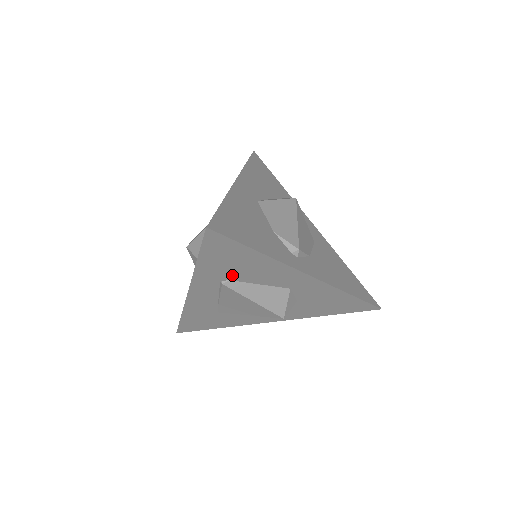
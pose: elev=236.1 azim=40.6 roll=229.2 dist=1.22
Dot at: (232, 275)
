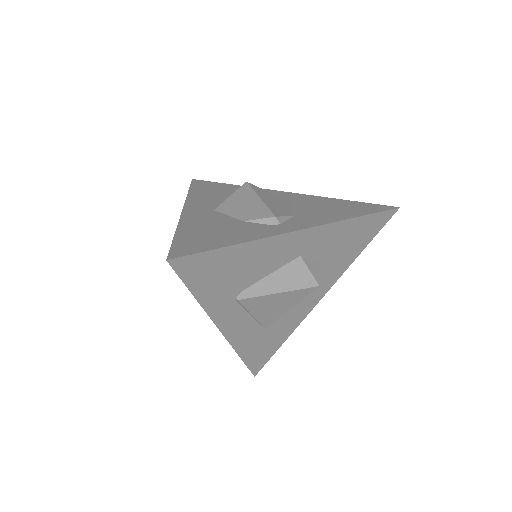
Dot at: (238, 285)
